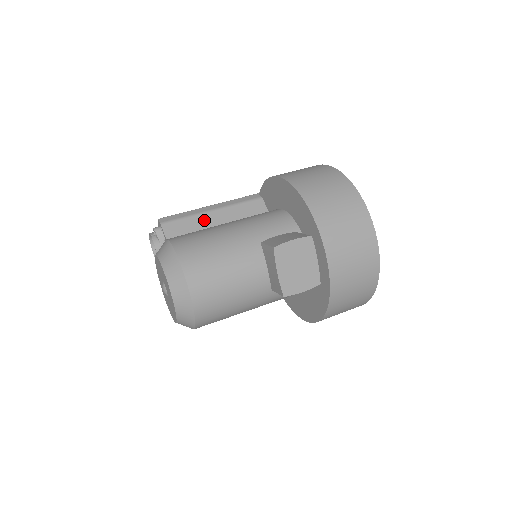
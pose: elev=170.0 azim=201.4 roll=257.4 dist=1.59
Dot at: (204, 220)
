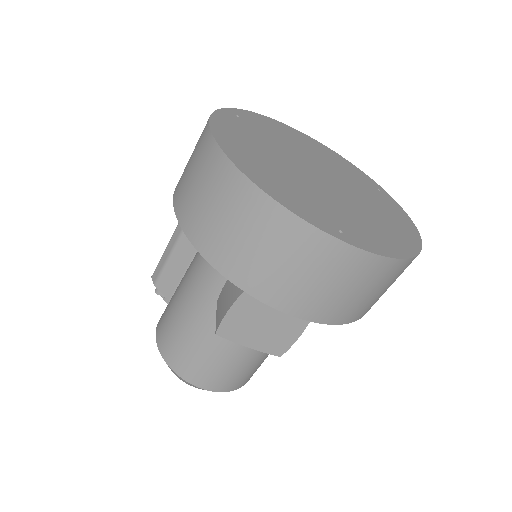
Dot at: (180, 255)
